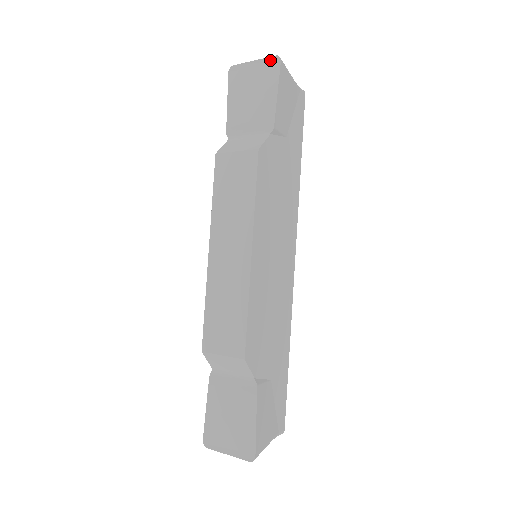
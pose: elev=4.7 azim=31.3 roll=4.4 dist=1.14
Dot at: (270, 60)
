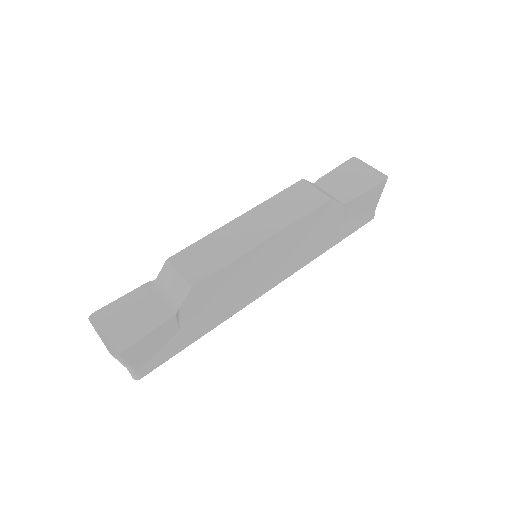
Dot at: (381, 174)
